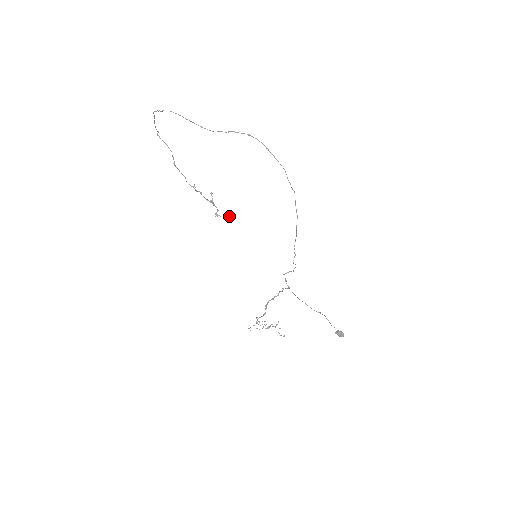
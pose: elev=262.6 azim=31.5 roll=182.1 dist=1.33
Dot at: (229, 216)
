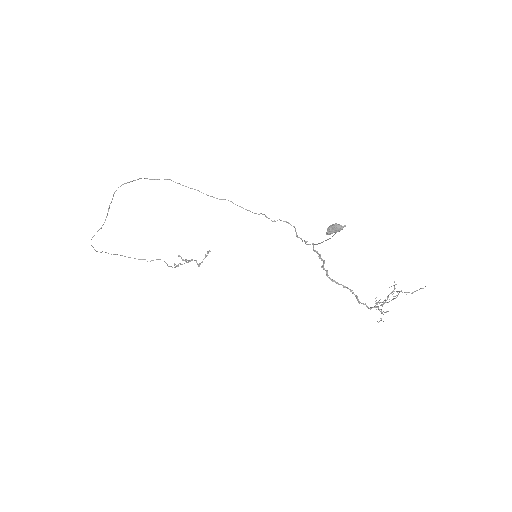
Dot at: occluded
